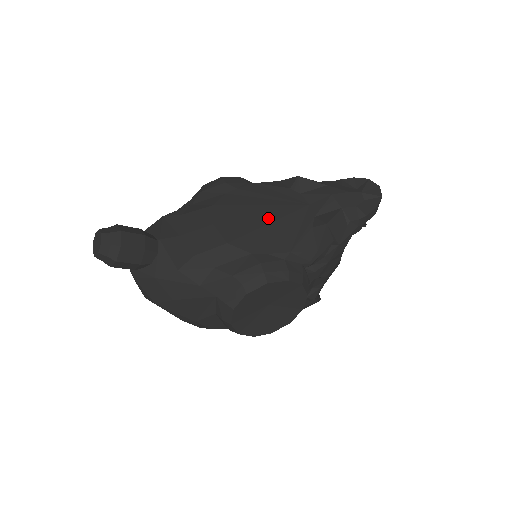
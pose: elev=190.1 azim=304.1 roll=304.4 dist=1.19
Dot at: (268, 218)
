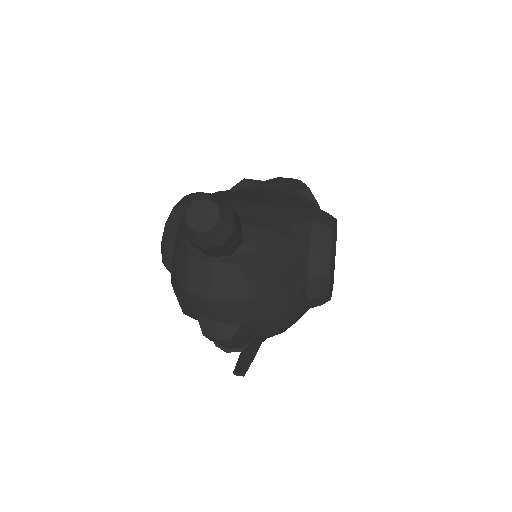
Dot at: (270, 196)
